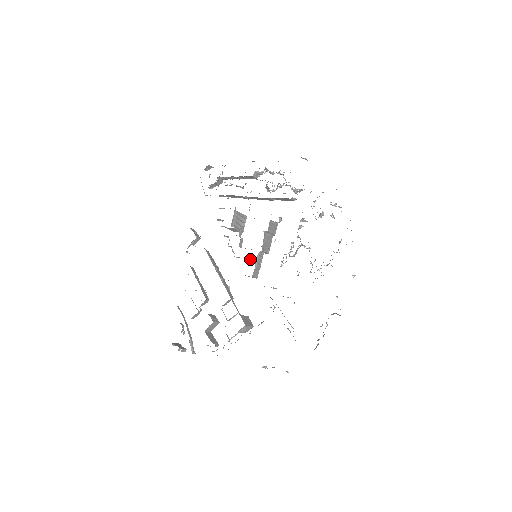
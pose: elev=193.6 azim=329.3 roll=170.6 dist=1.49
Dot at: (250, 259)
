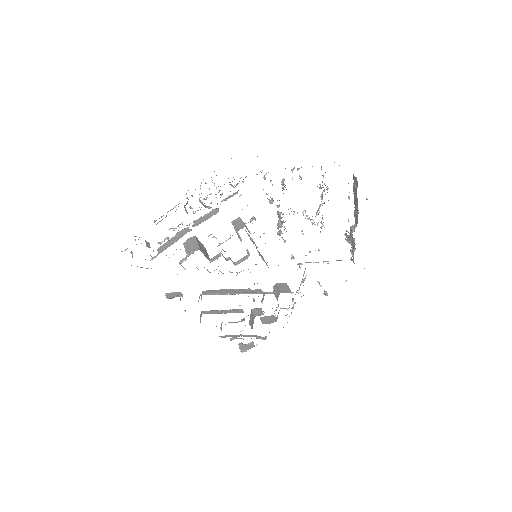
Dot at: occluded
